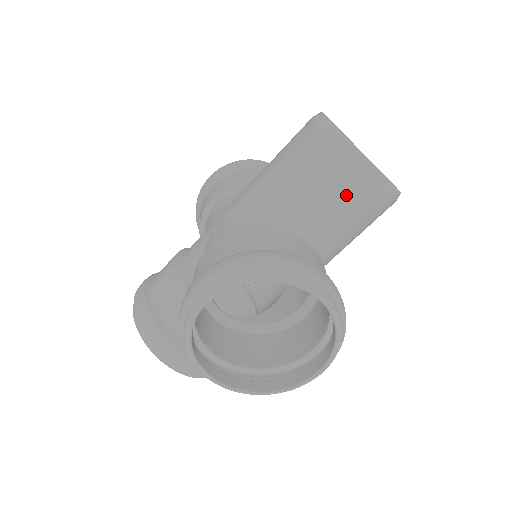
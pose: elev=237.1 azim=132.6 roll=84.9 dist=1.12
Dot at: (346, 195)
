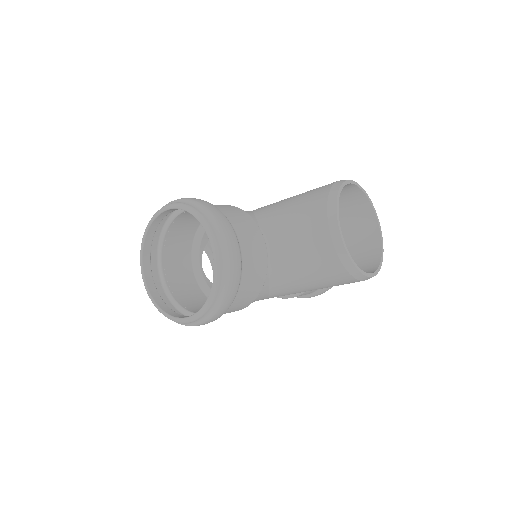
Dot at: (309, 231)
